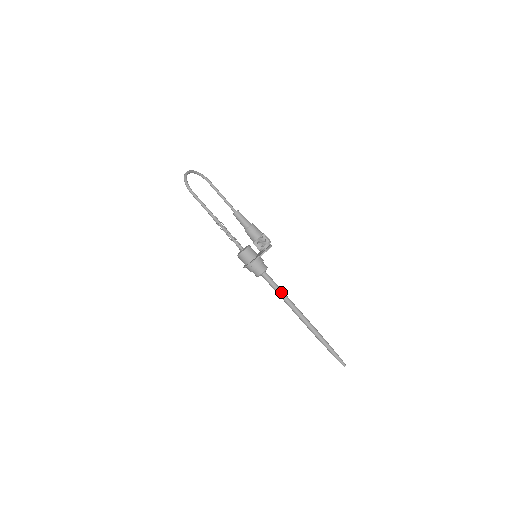
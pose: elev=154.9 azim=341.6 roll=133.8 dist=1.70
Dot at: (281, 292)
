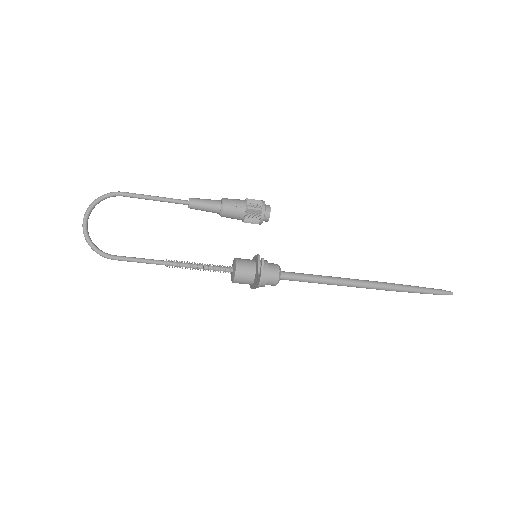
Dot at: (317, 281)
